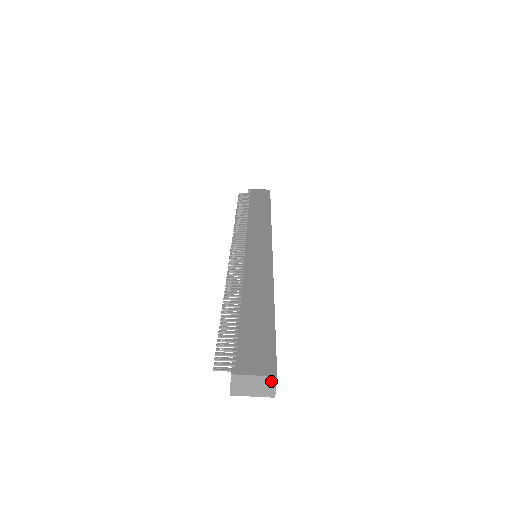
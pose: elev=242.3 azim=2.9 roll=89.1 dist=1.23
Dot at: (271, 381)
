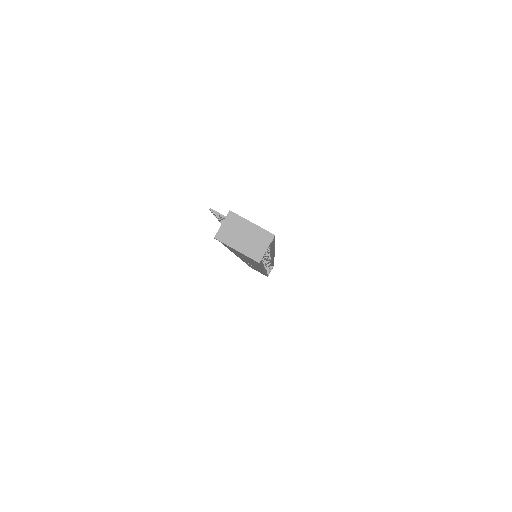
Dot at: (266, 238)
